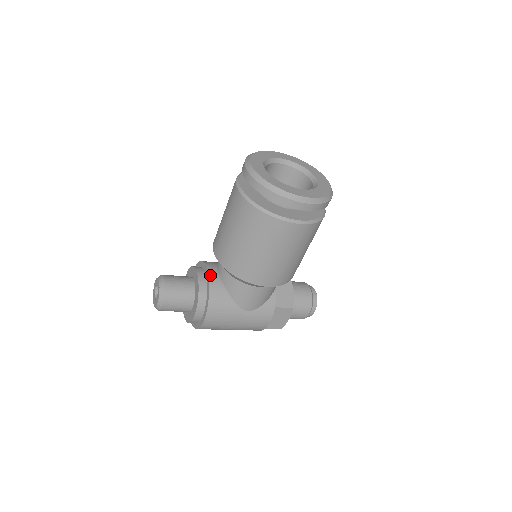
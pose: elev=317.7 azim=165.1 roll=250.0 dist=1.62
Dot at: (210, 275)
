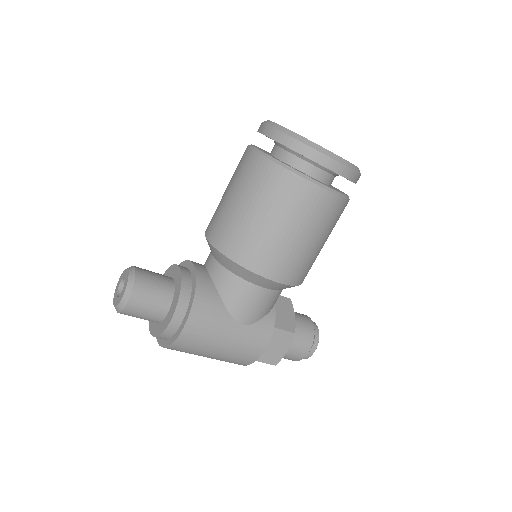
Dot at: (197, 270)
